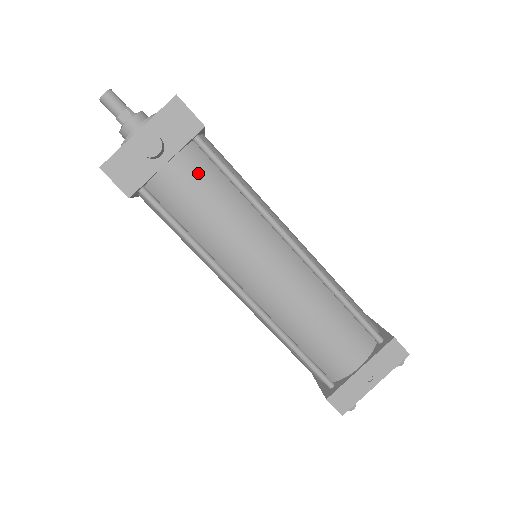
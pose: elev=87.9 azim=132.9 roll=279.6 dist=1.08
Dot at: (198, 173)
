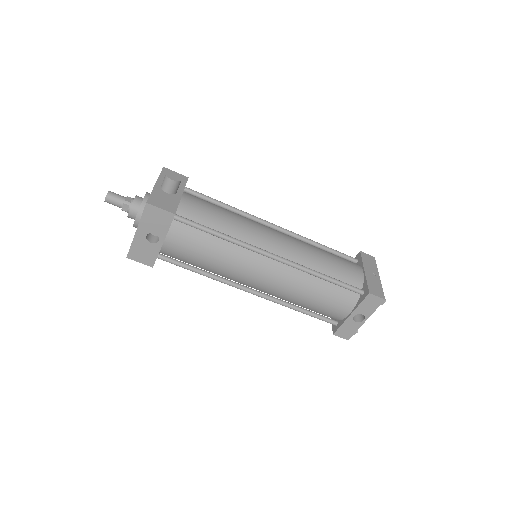
Dot at: (201, 200)
